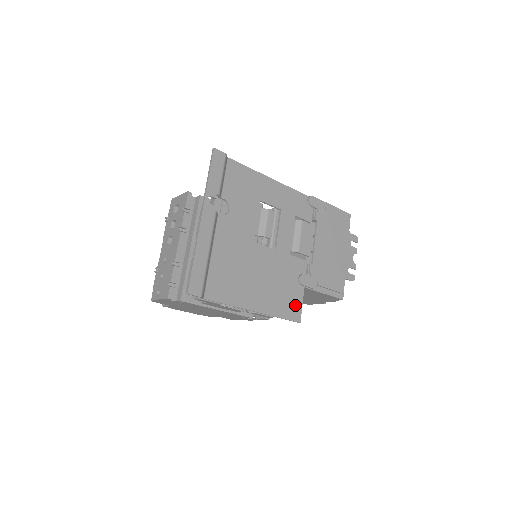
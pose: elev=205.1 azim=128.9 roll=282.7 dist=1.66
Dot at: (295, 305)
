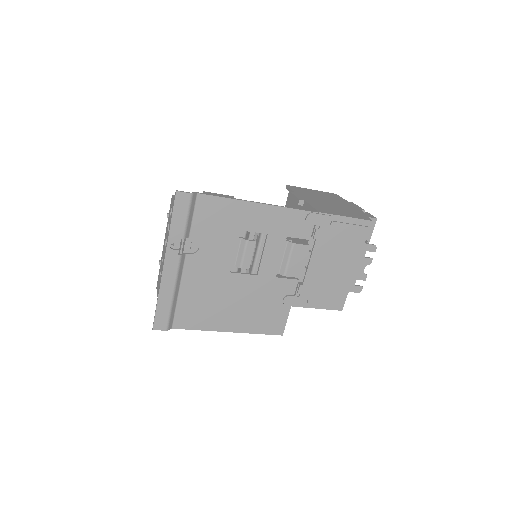
Dot at: (278, 321)
